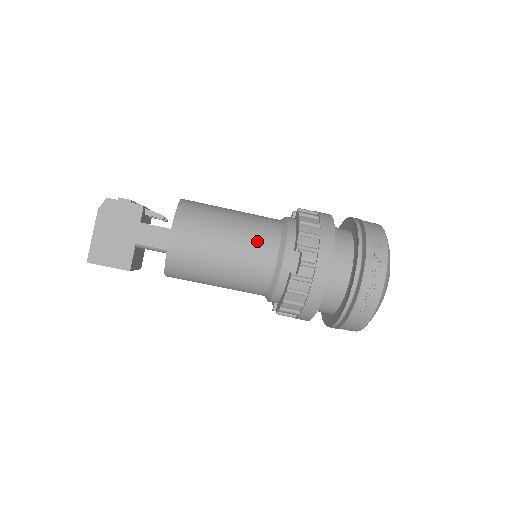
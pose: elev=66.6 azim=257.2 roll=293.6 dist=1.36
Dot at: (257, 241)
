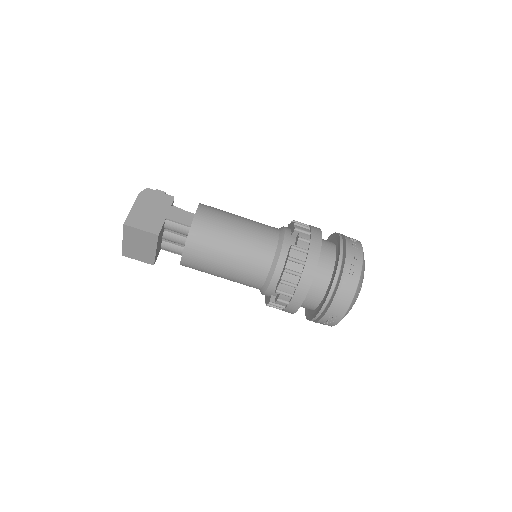
Dot at: (262, 228)
